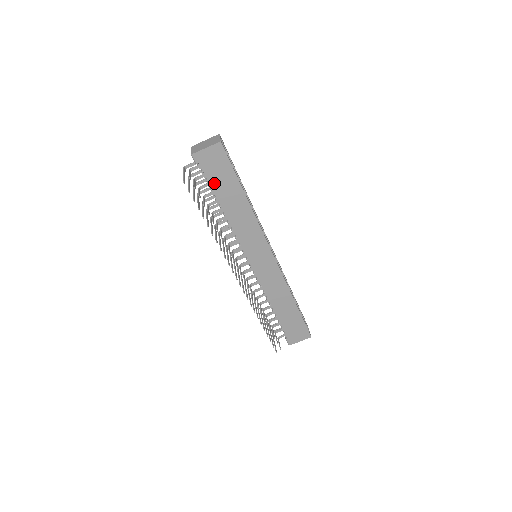
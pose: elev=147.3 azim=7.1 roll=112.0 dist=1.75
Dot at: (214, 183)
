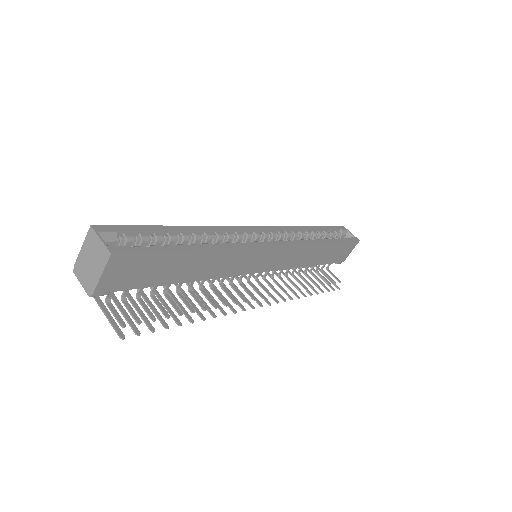
Dot at: (151, 281)
